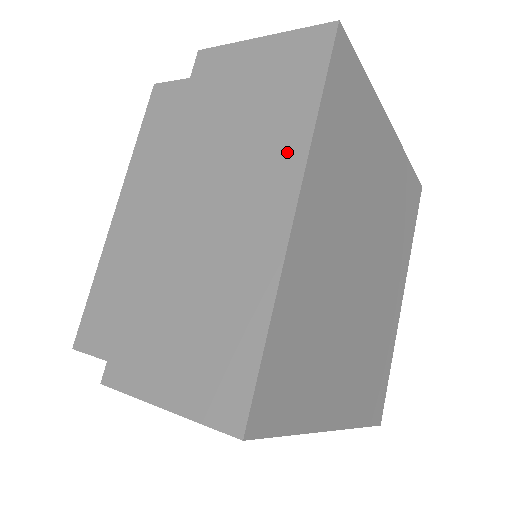
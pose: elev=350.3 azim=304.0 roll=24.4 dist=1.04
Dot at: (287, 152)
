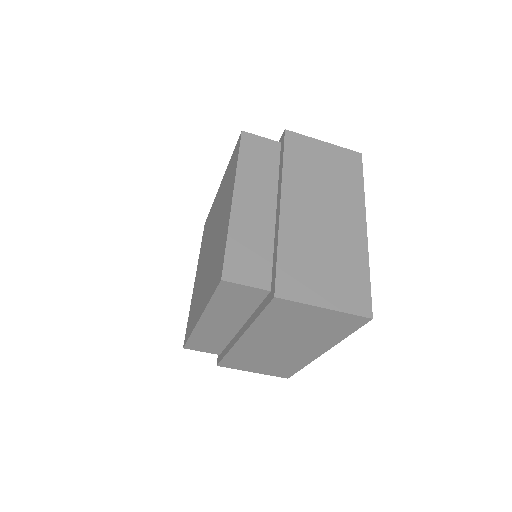
Dot at: occluded
